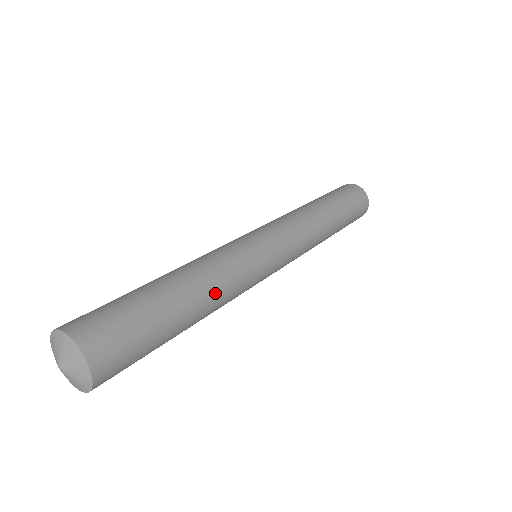
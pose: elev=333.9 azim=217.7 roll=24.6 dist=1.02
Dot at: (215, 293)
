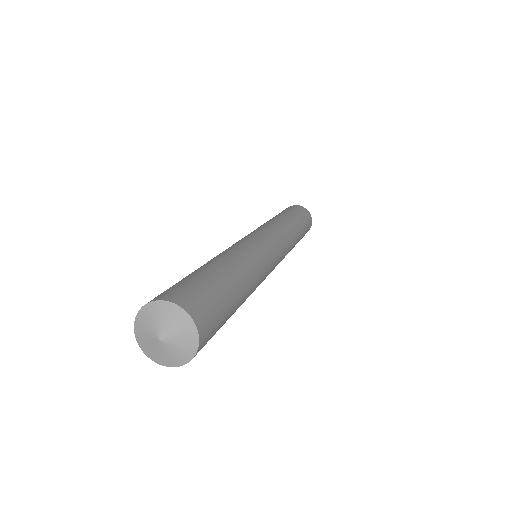
Dot at: (245, 263)
